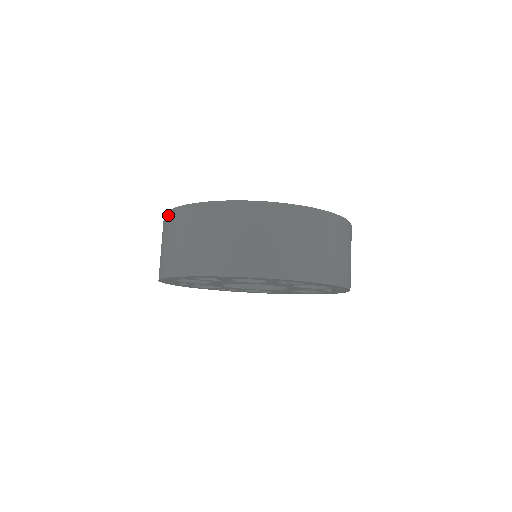
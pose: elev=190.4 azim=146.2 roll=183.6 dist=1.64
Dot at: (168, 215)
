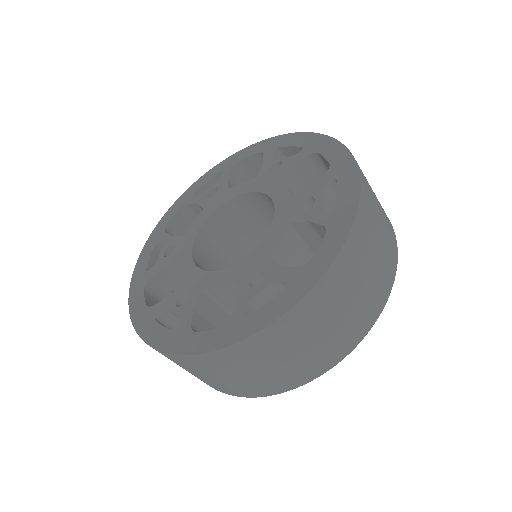
Dot at: (215, 356)
